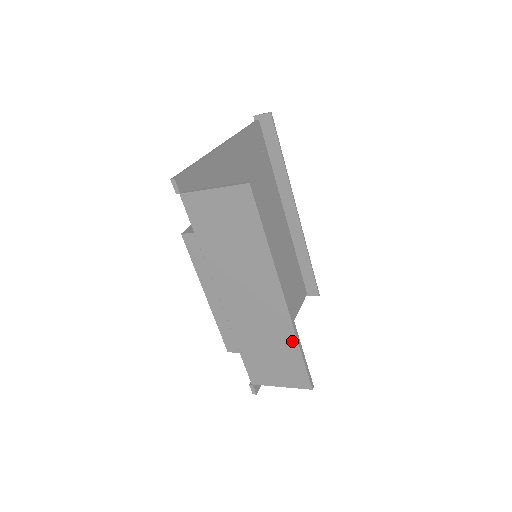
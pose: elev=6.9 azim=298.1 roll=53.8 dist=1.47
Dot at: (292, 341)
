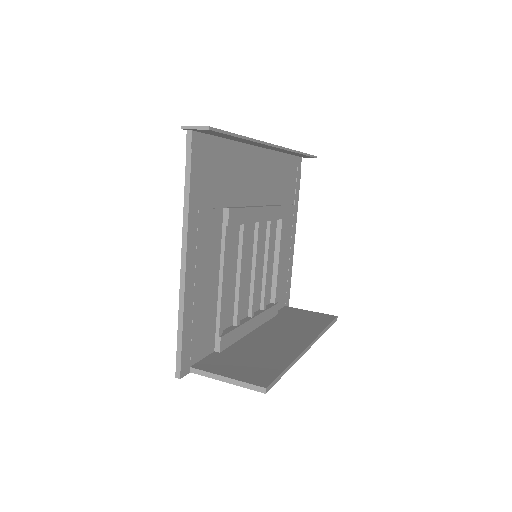
Dot at: occluded
